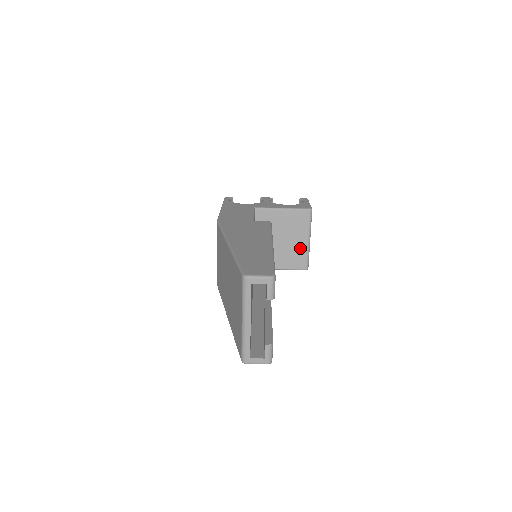
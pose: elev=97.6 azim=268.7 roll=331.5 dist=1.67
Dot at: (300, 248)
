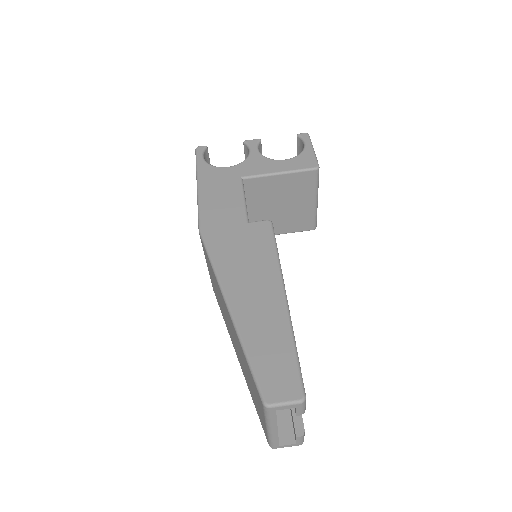
Dot at: (306, 211)
